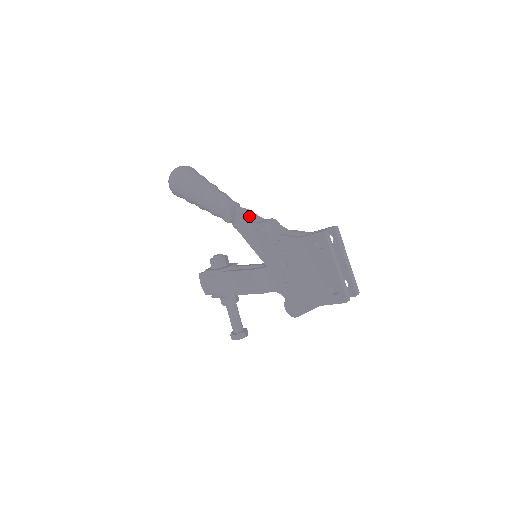
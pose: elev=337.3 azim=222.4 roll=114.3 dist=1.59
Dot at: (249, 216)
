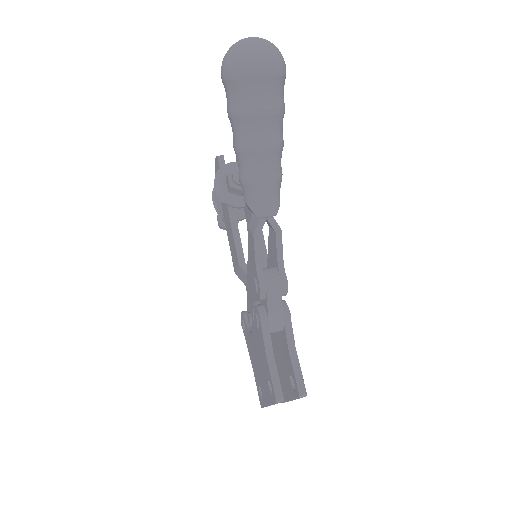
Dot at: (274, 238)
